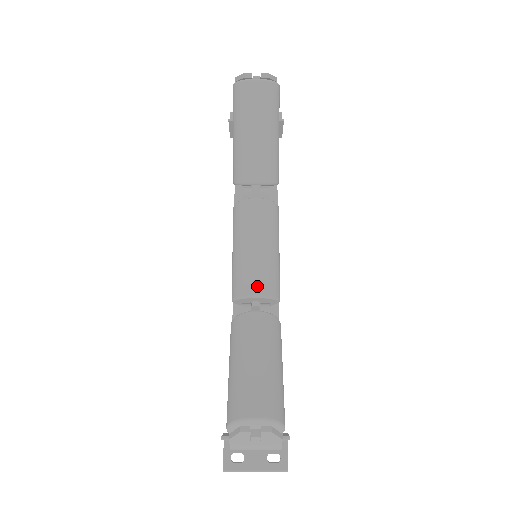
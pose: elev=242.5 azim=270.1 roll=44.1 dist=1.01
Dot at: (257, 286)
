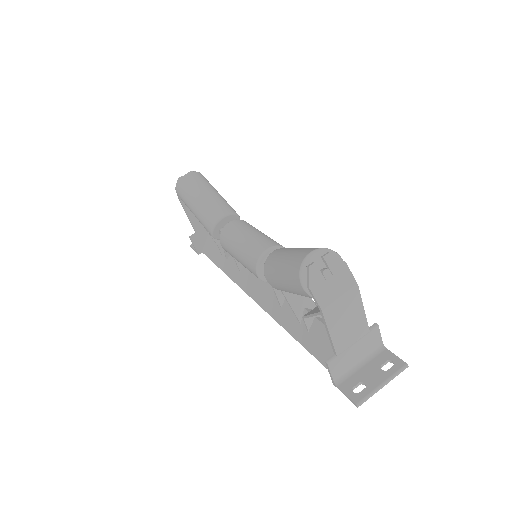
Dot at: (264, 245)
